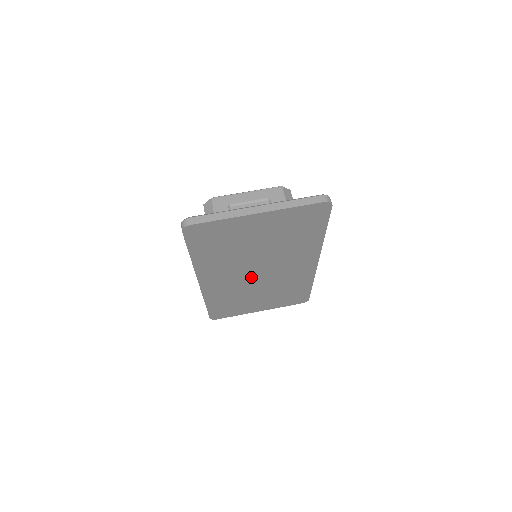
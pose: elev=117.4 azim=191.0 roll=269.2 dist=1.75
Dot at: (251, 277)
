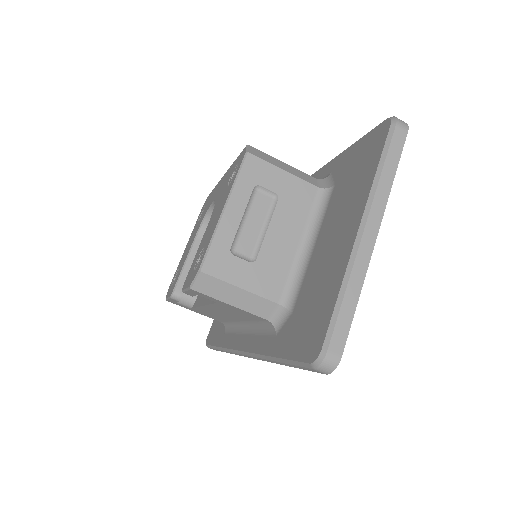
Dot at: occluded
